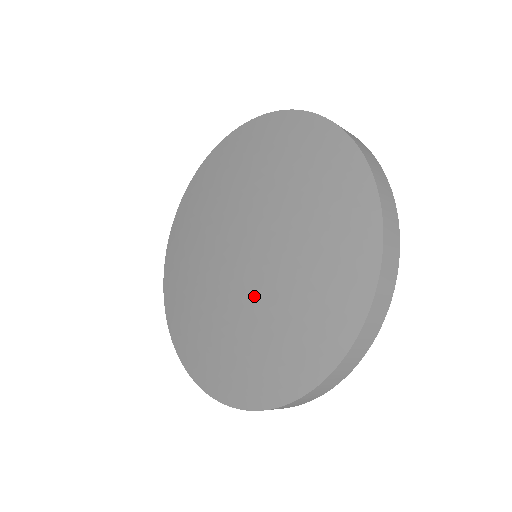
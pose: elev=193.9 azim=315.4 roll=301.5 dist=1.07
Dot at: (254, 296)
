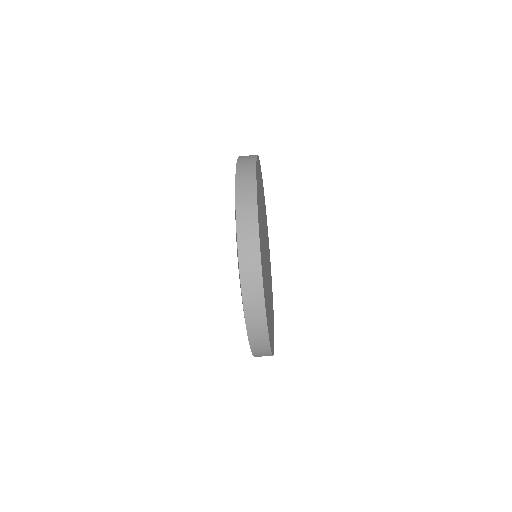
Dot at: occluded
